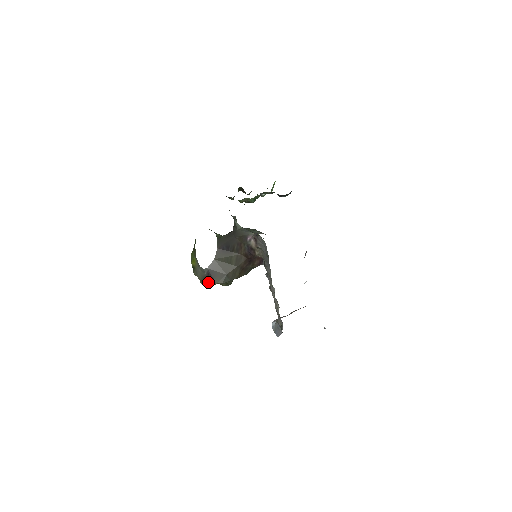
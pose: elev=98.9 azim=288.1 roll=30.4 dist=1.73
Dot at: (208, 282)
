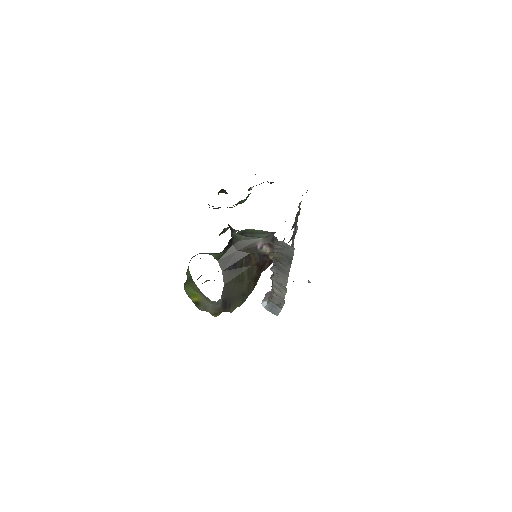
Dot at: occluded
